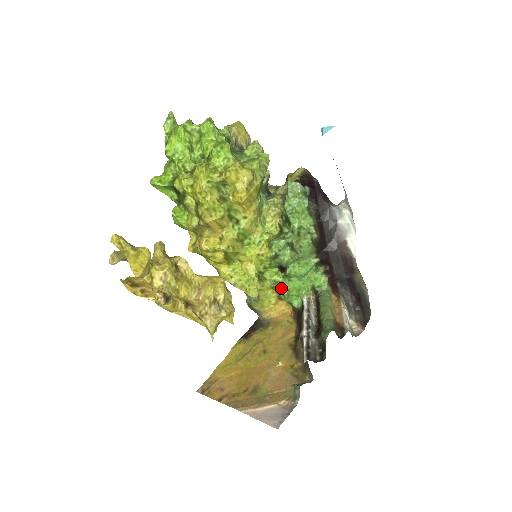
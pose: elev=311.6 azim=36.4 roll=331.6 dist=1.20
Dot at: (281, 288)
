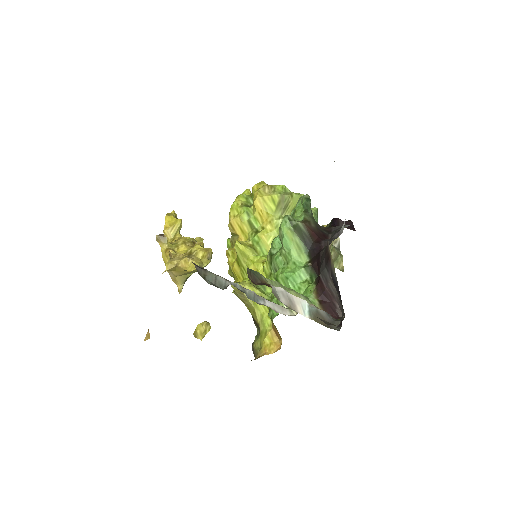
Dot at: occluded
